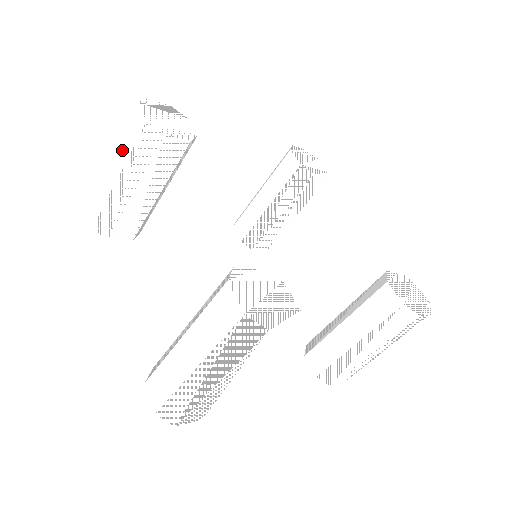
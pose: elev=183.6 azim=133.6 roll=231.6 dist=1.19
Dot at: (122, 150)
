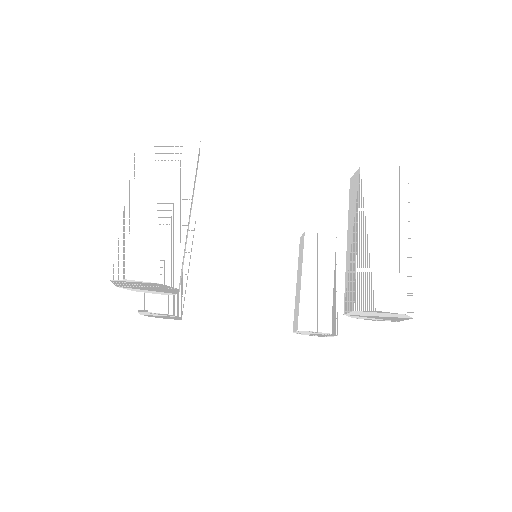
Dot at: occluded
